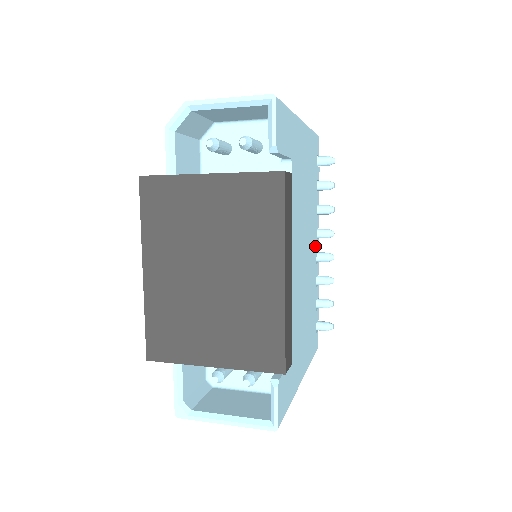
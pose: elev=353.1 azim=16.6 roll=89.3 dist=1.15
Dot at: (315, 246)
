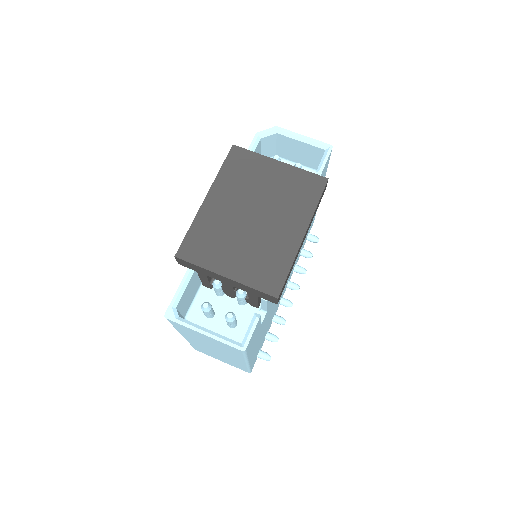
Dot at: (285, 287)
